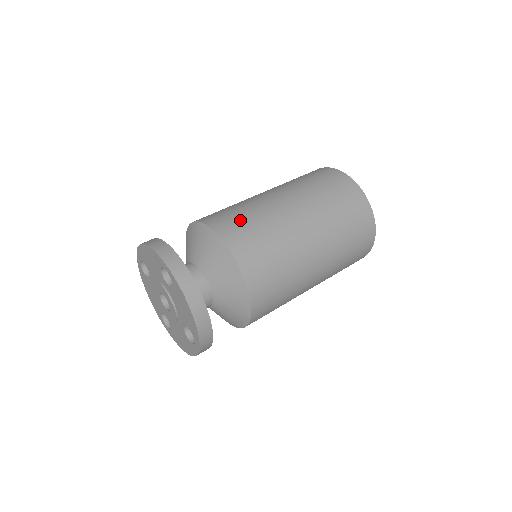
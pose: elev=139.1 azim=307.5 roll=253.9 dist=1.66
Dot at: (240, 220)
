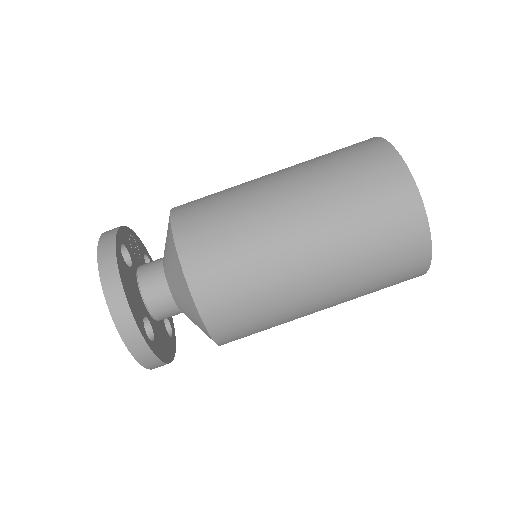
Dot at: (238, 300)
